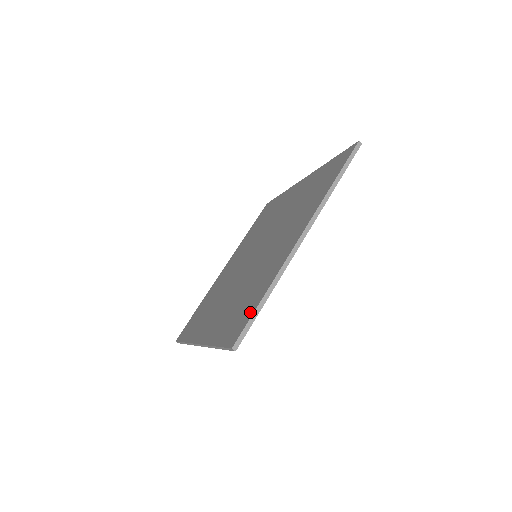
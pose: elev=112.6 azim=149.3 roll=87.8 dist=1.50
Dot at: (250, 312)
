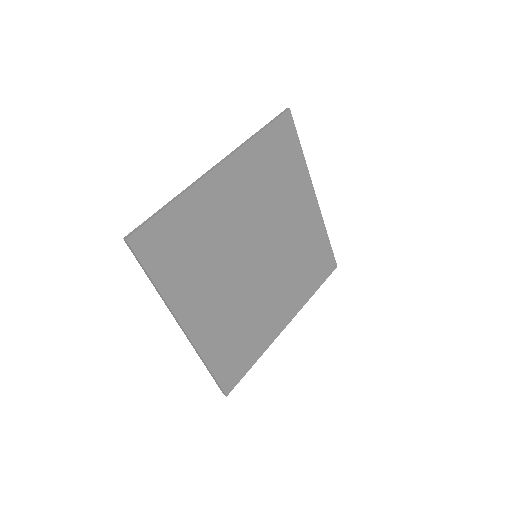
Dot at: (157, 222)
